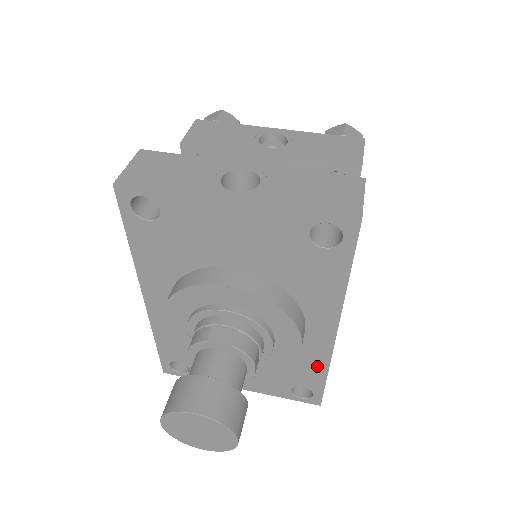
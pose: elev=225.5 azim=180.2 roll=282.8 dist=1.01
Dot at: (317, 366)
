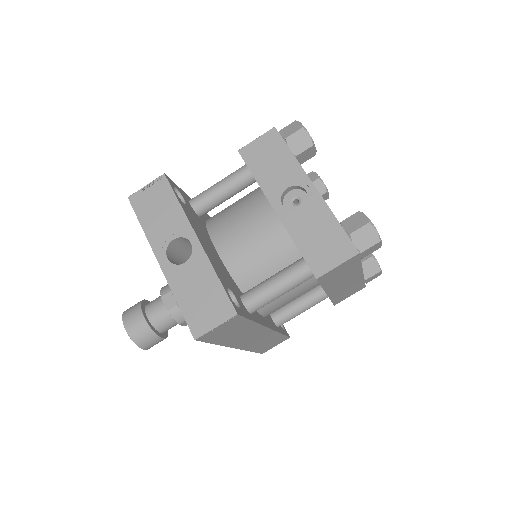
Dot at: occluded
